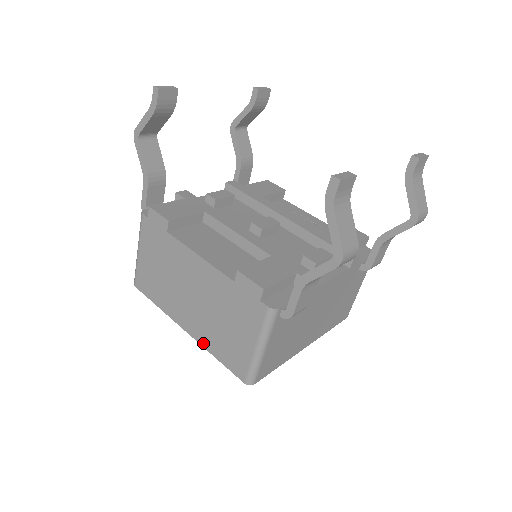
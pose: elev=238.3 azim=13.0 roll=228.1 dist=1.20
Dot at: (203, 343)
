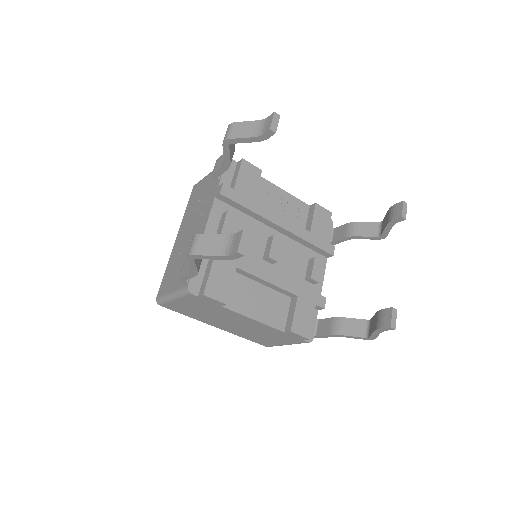
Dot at: (235, 334)
